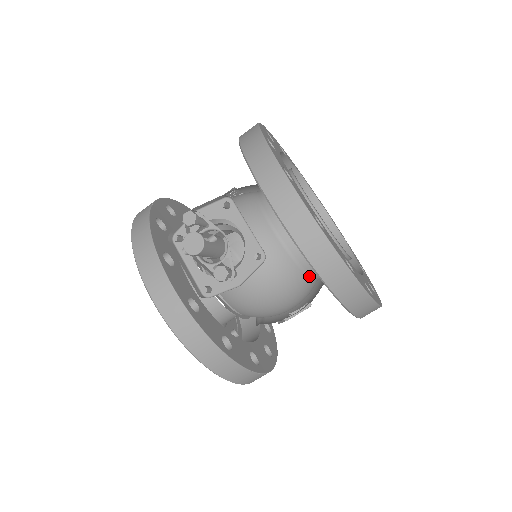
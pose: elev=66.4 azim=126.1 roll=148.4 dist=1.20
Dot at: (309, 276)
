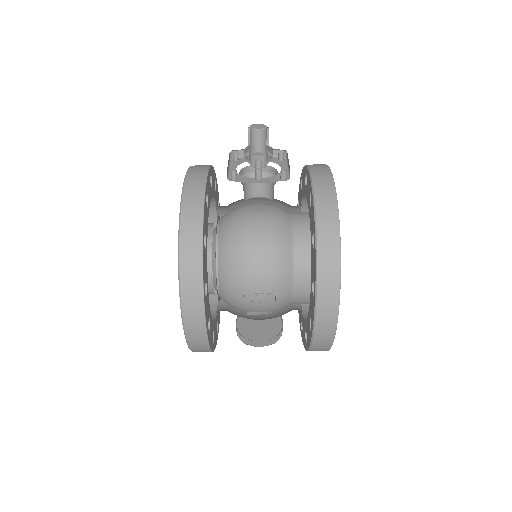
Dot at: (293, 266)
